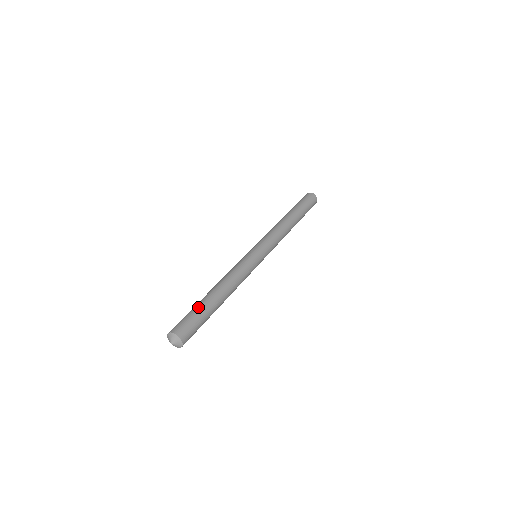
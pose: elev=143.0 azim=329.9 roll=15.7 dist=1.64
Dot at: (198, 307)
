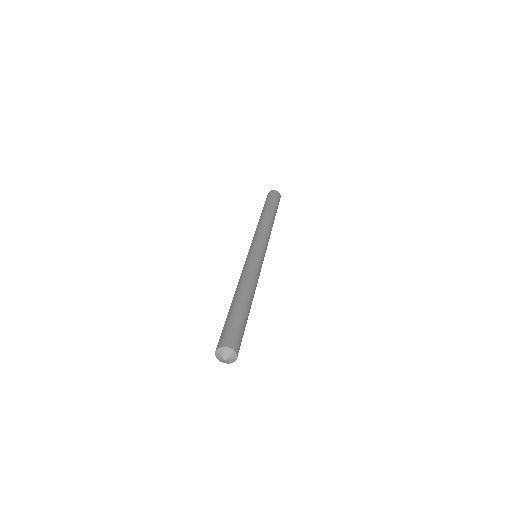
Dot at: (241, 317)
